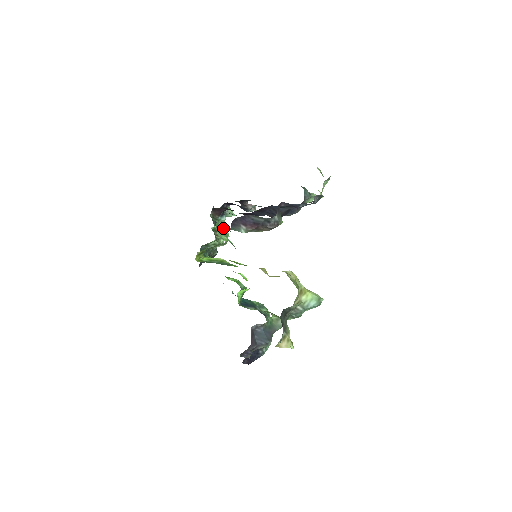
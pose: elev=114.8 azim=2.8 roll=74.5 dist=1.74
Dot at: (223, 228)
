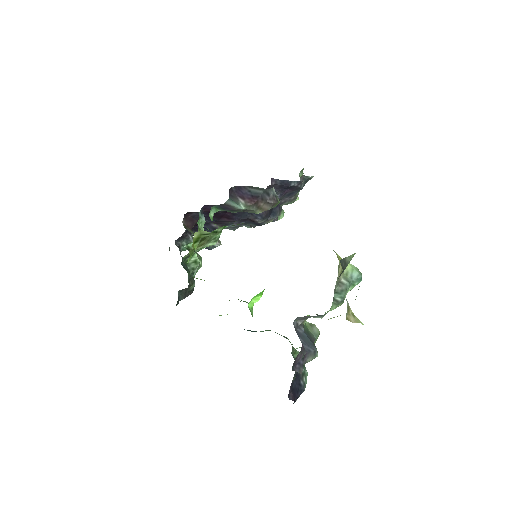
Dot at: (215, 210)
